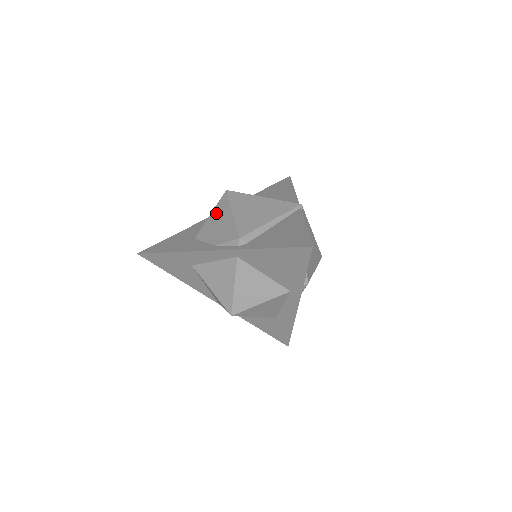
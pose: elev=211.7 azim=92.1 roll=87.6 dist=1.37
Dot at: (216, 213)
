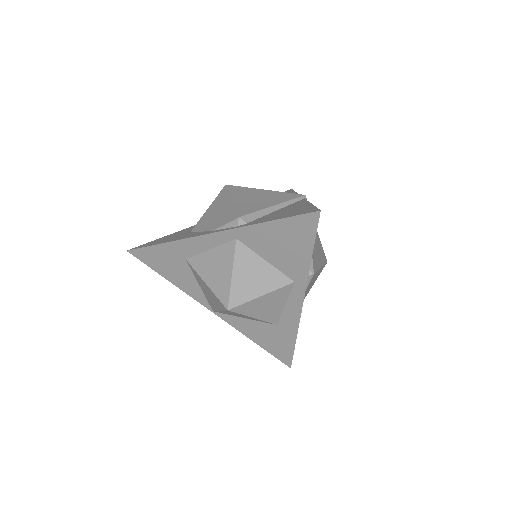
Dot at: (214, 205)
